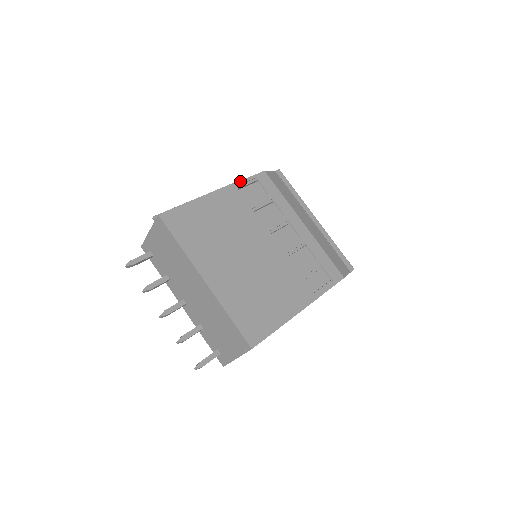
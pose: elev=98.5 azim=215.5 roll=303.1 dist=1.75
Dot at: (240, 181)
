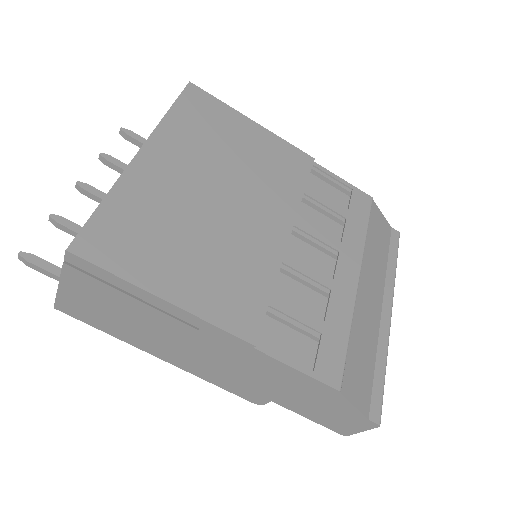
Dot at: occluded
